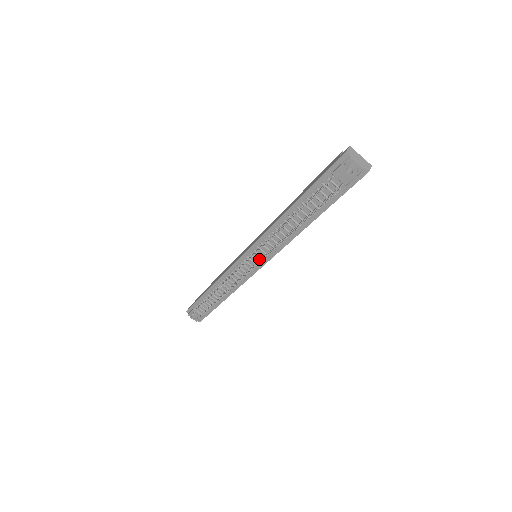
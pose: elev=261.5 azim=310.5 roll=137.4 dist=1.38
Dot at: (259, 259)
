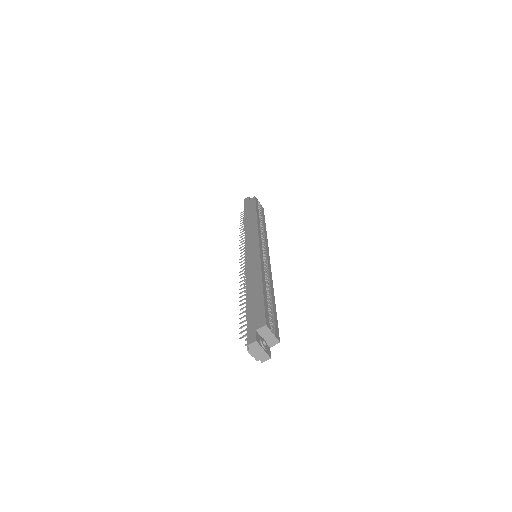
Dot at: occluded
